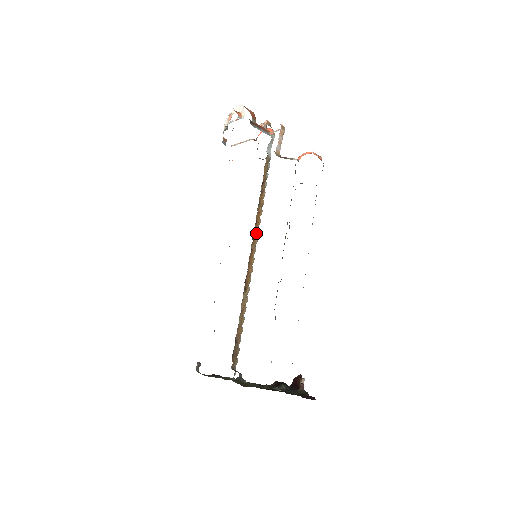
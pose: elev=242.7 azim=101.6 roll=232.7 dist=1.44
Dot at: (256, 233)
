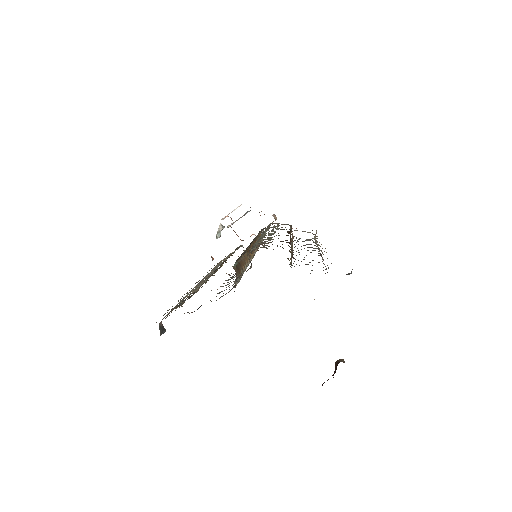
Dot at: occluded
